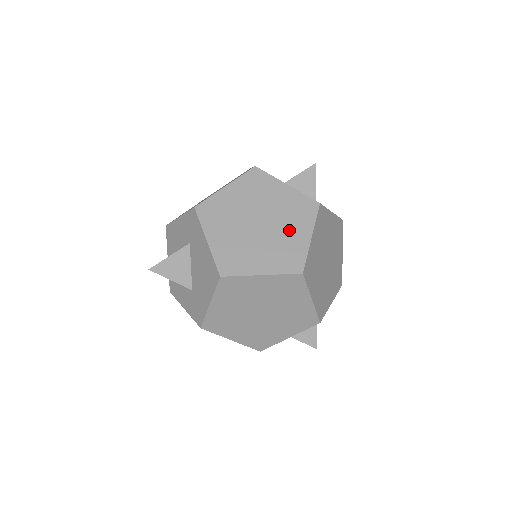
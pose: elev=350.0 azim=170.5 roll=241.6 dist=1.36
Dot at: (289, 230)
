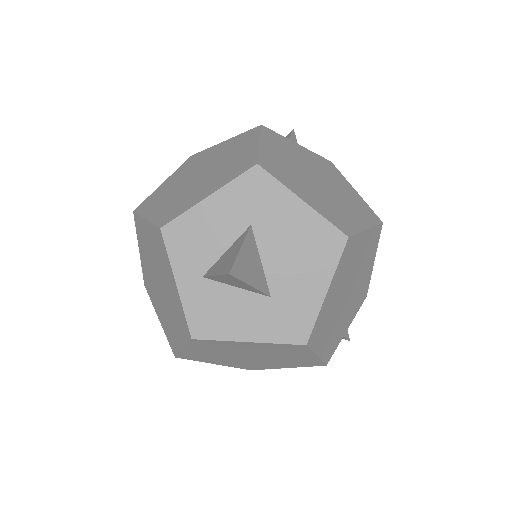
Dot at: (340, 185)
